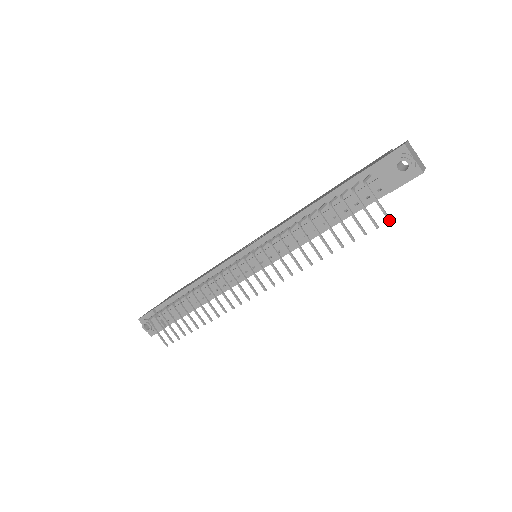
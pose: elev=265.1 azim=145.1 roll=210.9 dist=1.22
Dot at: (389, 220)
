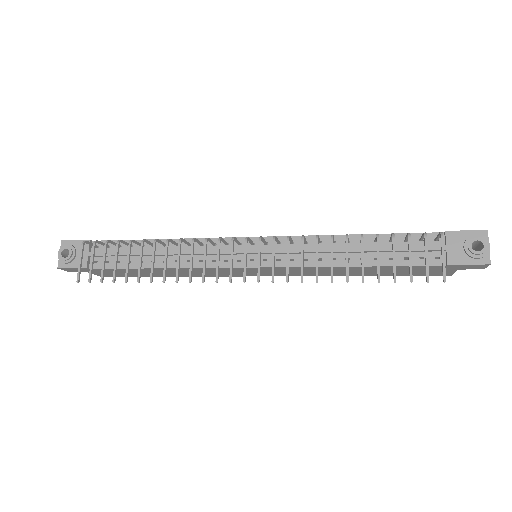
Dot at: (445, 280)
